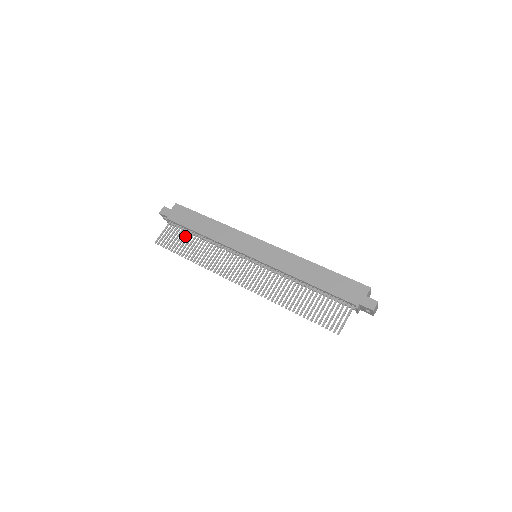
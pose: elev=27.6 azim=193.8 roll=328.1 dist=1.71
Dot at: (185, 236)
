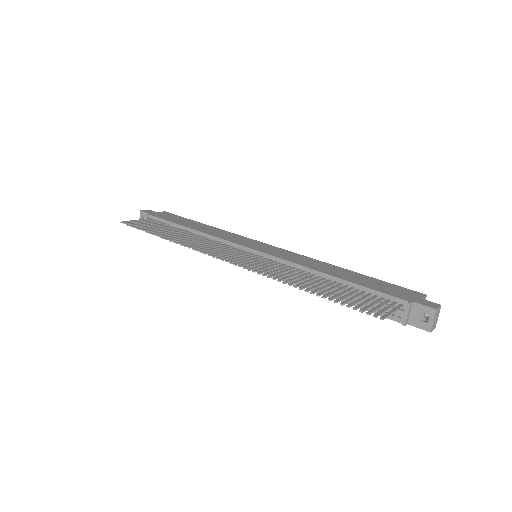
Dot at: (165, 227)
